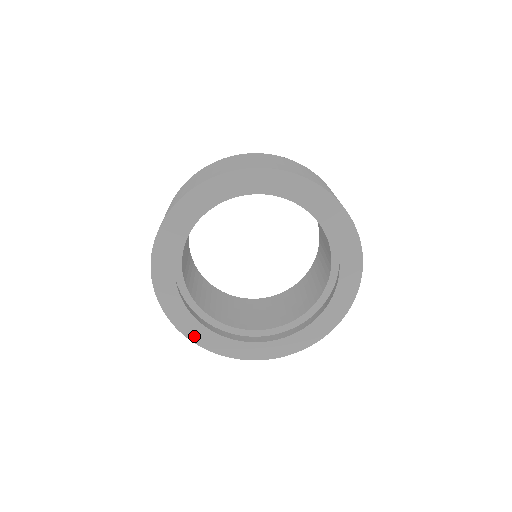
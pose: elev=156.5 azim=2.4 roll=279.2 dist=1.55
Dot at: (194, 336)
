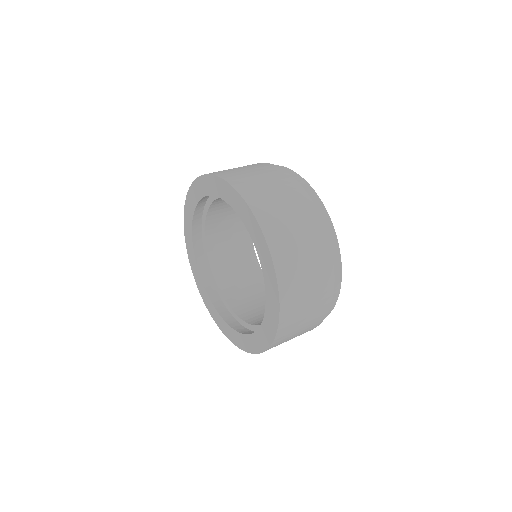
Dot at: (231, 337)
